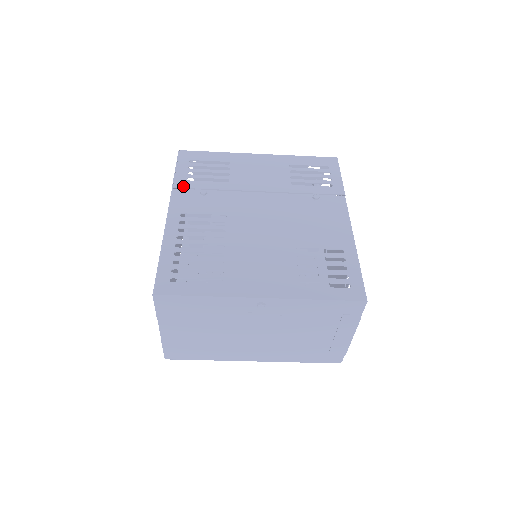
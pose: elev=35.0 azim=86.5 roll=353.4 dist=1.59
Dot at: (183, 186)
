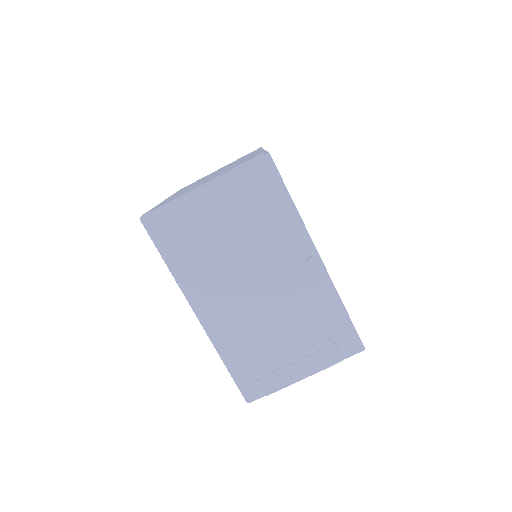
Dot at: occluded
